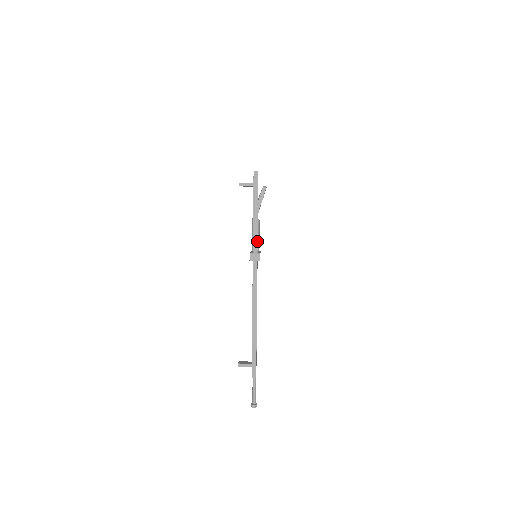
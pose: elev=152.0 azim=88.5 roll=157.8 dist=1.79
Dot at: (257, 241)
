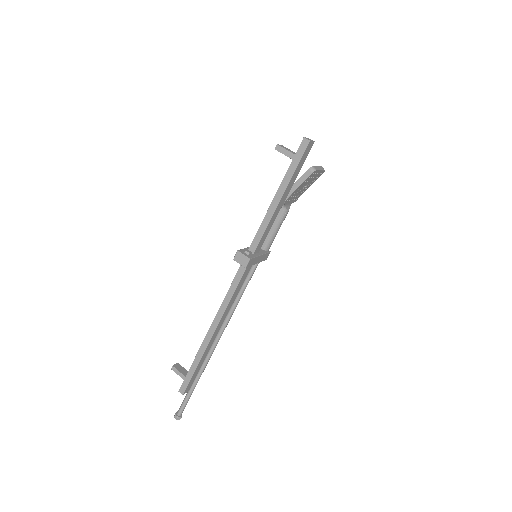
Dot at: (260, 239)
